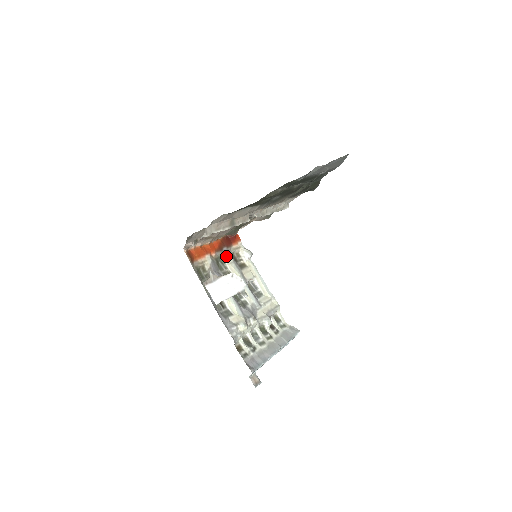
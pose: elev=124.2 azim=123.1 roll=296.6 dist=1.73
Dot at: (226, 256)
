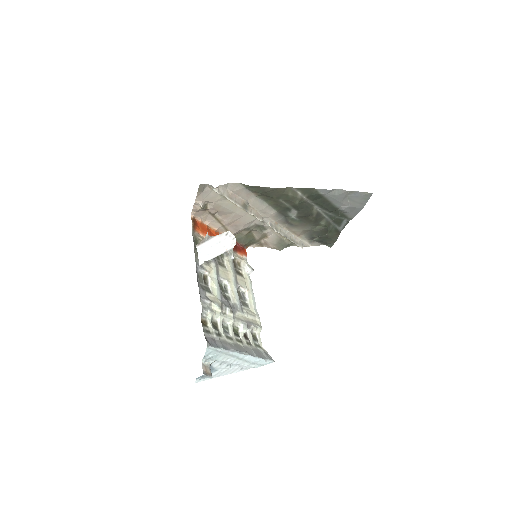
Dot at: occluded
